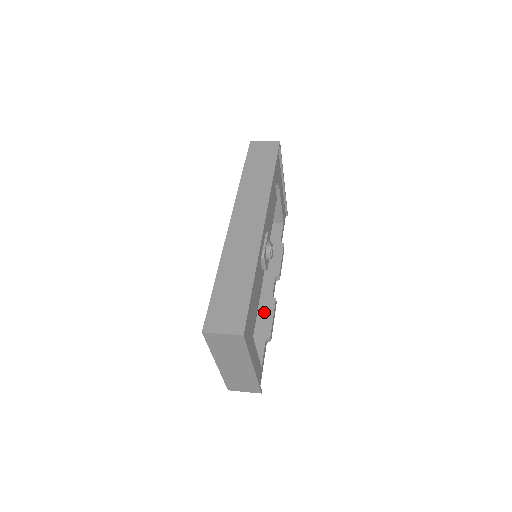
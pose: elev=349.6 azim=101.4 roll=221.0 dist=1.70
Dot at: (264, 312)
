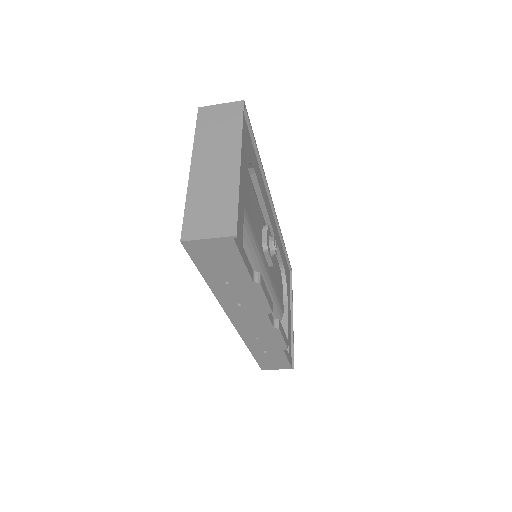
Dot at: occluded
